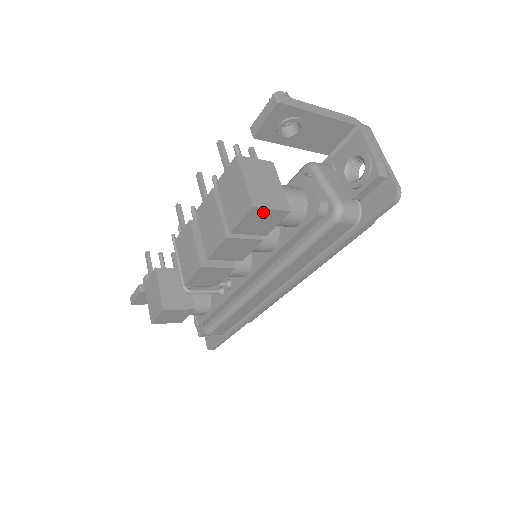
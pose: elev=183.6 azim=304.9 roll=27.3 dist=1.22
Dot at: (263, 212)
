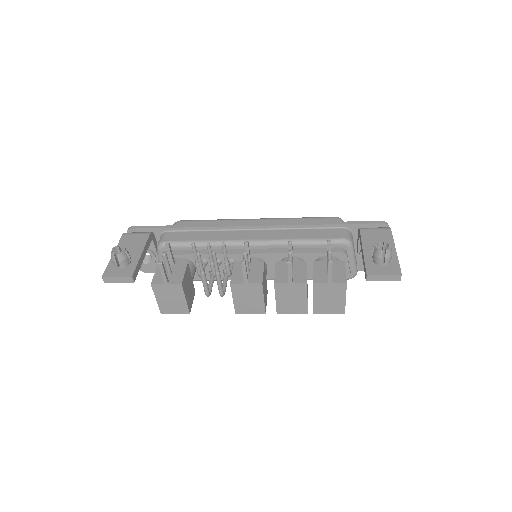
Dot at: occluded
